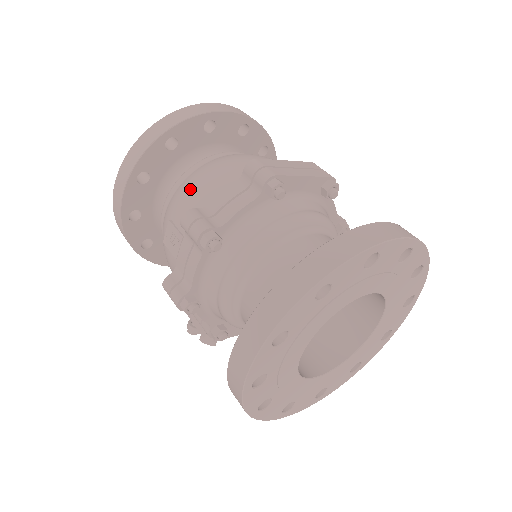
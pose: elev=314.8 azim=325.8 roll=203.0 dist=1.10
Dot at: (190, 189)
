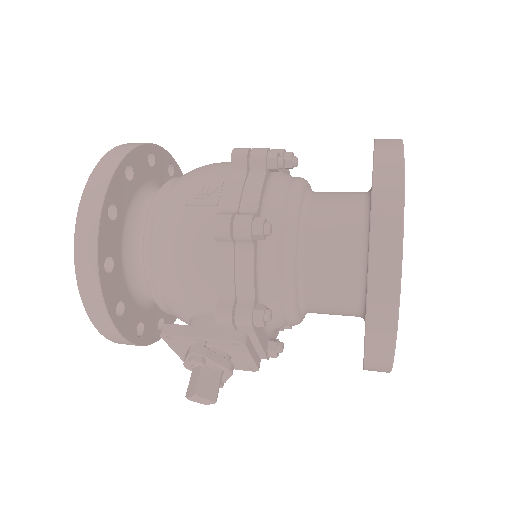
Dot at: (204, 166)
